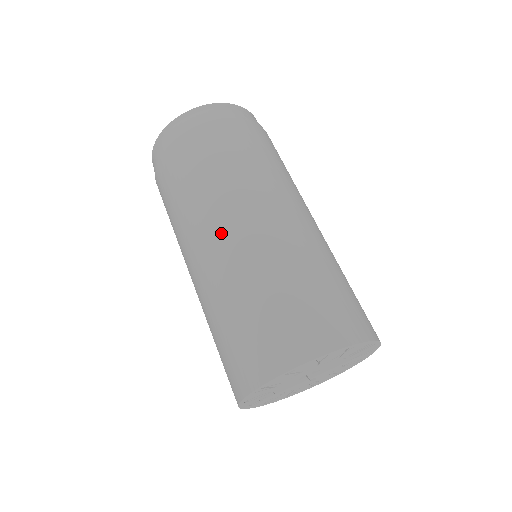
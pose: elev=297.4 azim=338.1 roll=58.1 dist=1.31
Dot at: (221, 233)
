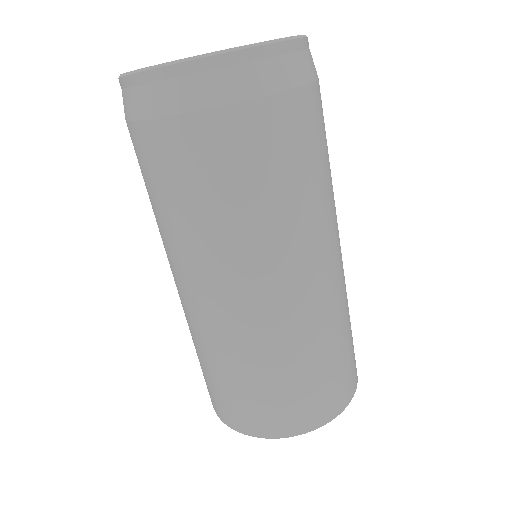
Dot at: (177, 283)
